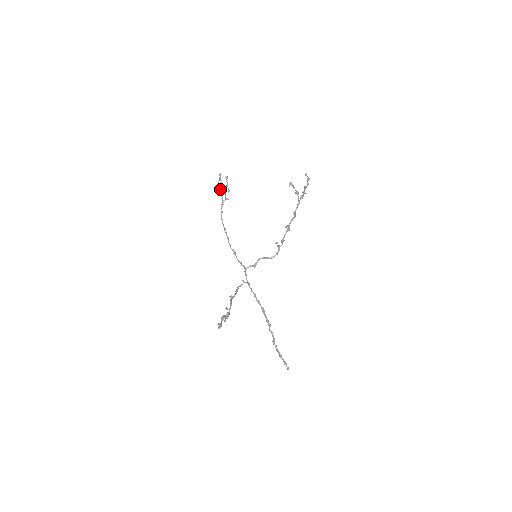
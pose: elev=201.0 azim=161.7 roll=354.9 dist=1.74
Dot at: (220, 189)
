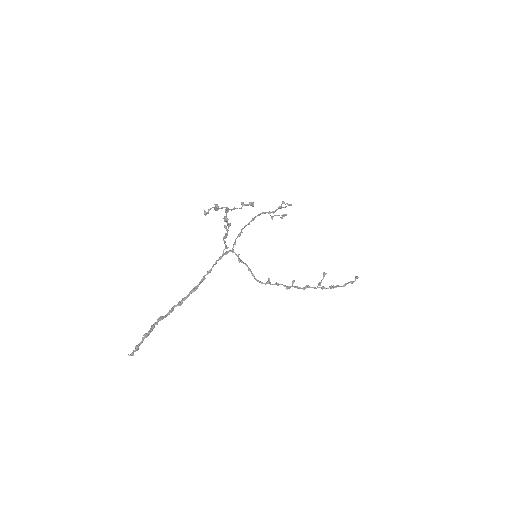
Dot at: occluded
